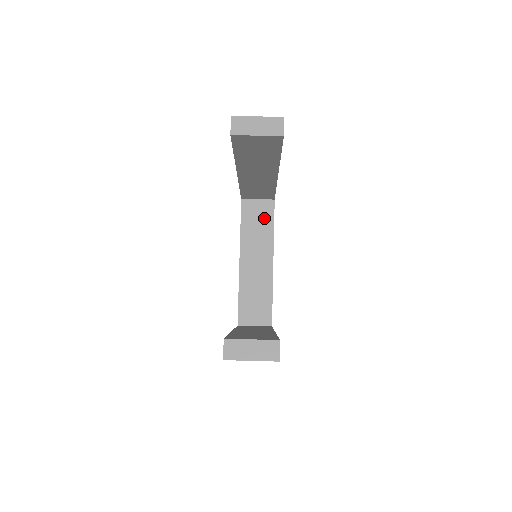
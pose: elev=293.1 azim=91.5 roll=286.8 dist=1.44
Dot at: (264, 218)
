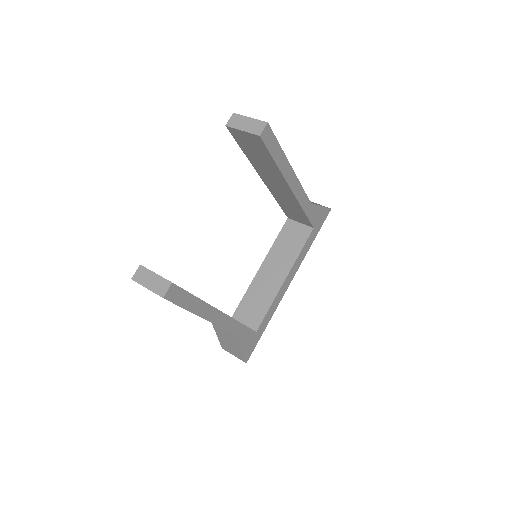
Dot at: (297, 240)
